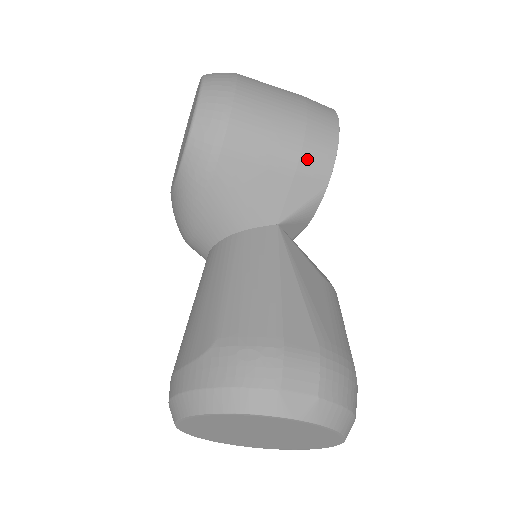
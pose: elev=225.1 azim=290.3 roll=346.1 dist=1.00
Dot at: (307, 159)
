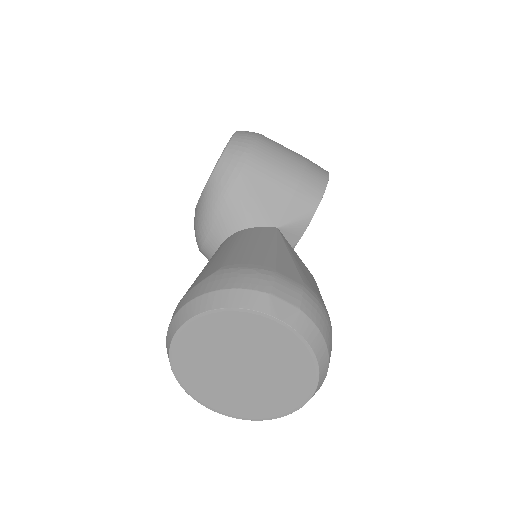
Dot at: (304, 185)
